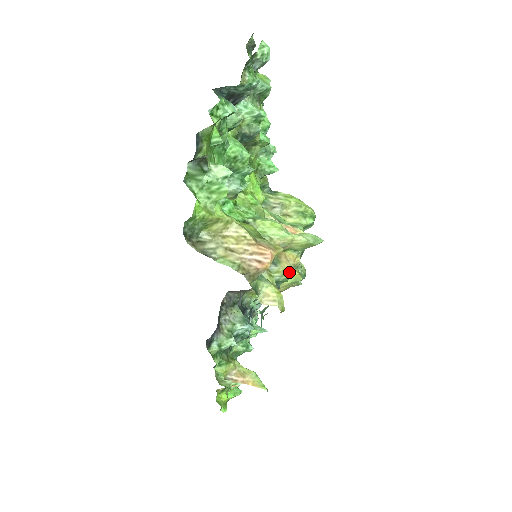
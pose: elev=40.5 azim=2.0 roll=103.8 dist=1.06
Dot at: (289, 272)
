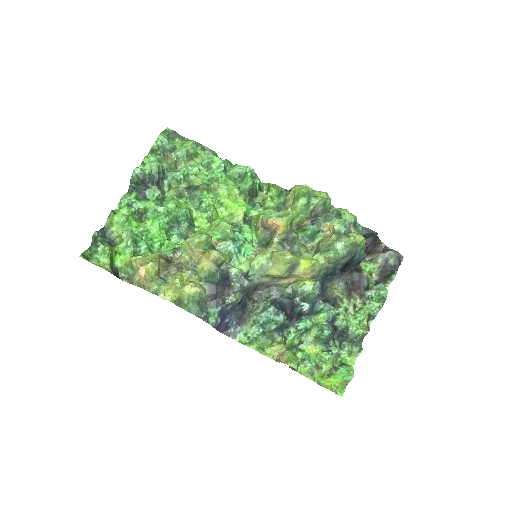
Dot at: (207, 267)
